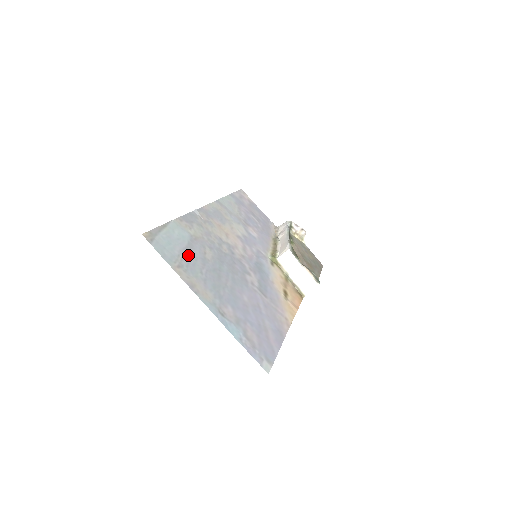
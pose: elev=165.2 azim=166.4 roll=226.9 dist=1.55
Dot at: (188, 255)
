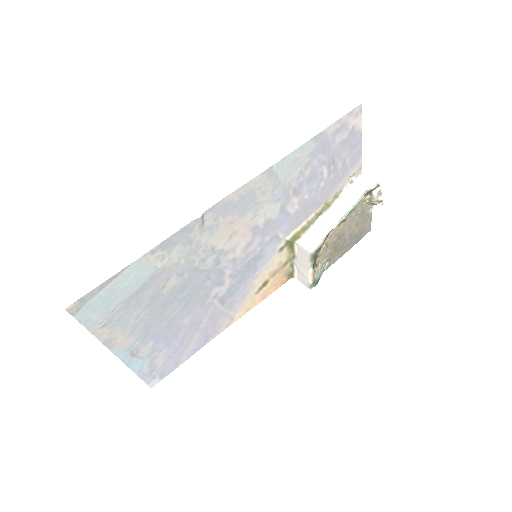
Dot at: (130, 303)
